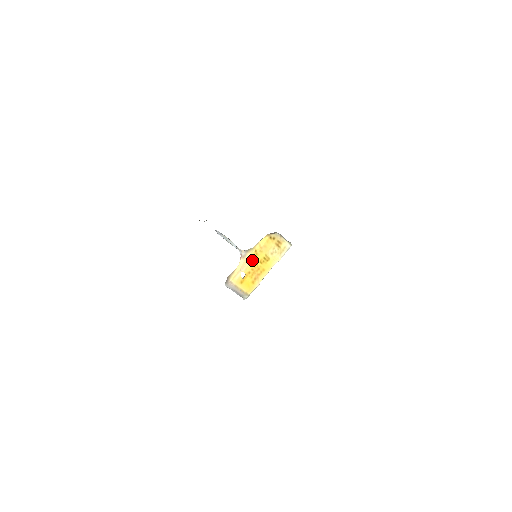
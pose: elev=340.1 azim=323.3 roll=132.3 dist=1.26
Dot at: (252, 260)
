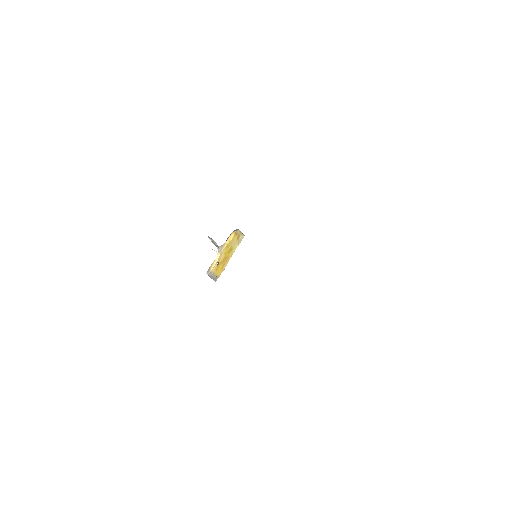
Dot at: (224, 252)
